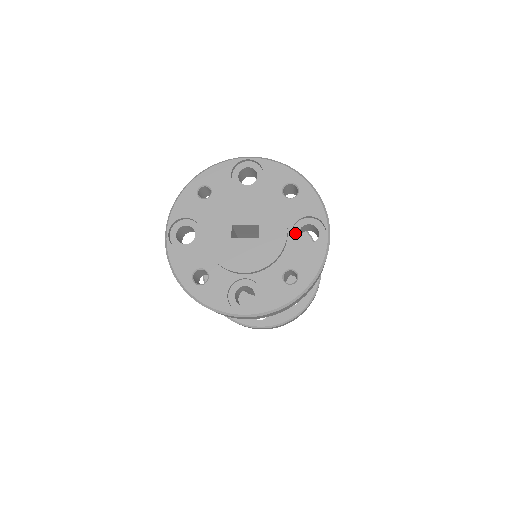
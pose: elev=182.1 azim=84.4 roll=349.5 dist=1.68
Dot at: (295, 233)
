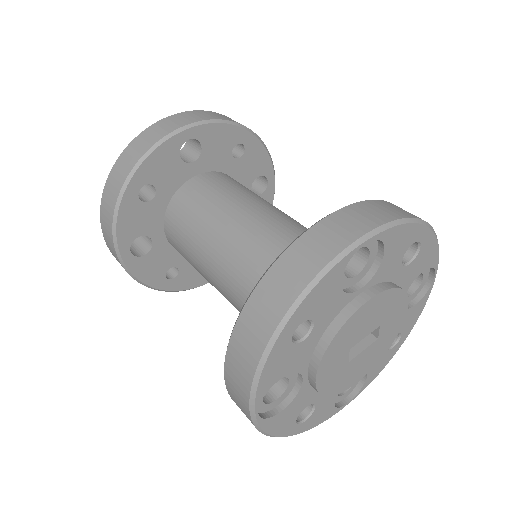
Dot at: occluded
